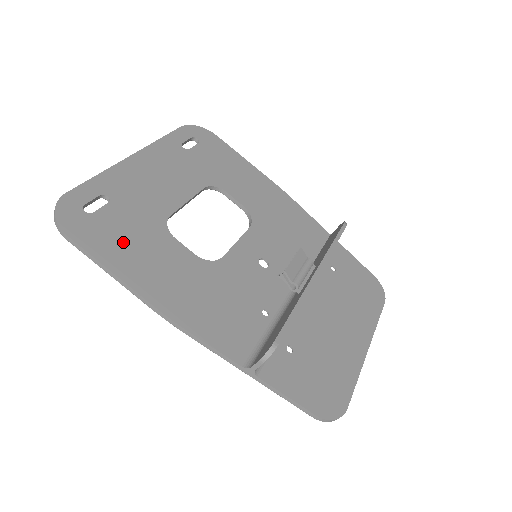
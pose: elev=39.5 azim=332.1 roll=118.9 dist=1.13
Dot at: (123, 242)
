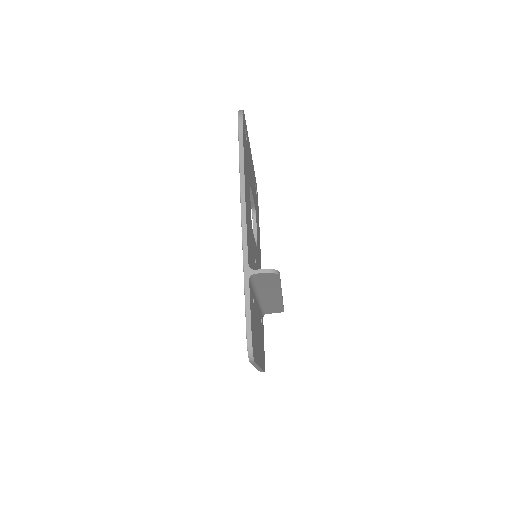
Dot at: (246, 158)
